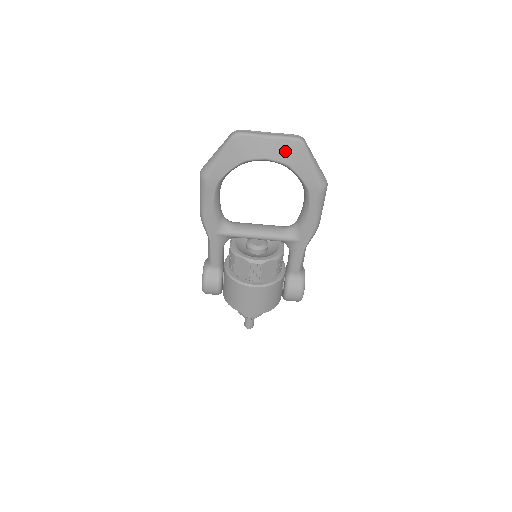
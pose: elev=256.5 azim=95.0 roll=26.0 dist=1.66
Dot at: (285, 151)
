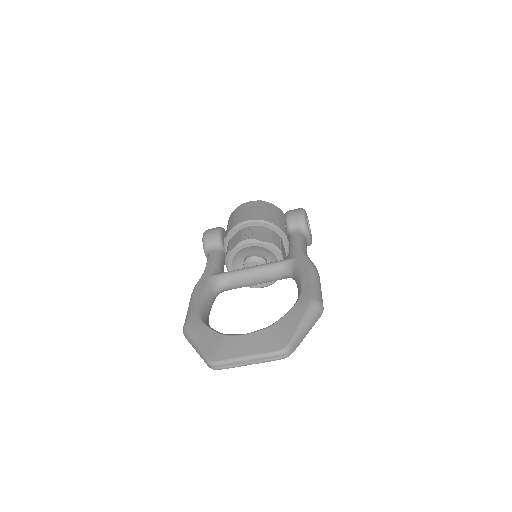
Dot at: occluded
